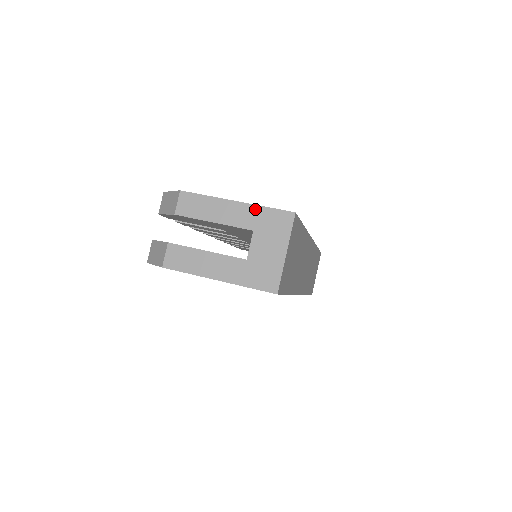
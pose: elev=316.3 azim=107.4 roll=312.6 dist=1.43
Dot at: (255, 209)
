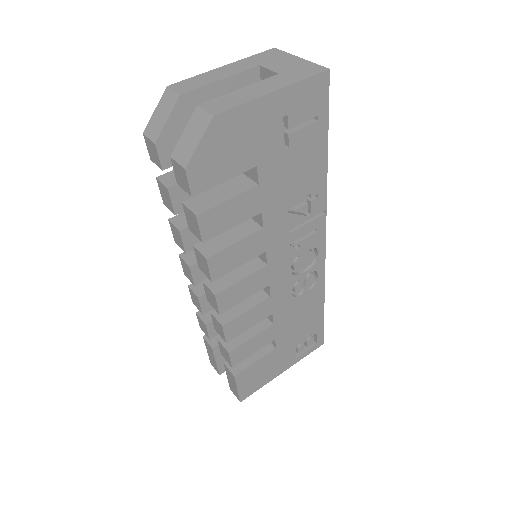
Dot at: (244, 60)
